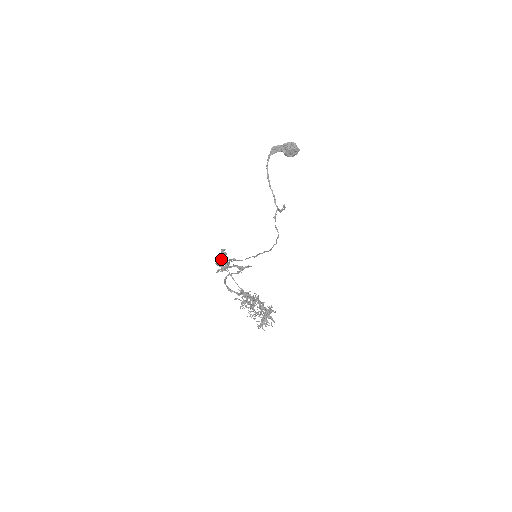
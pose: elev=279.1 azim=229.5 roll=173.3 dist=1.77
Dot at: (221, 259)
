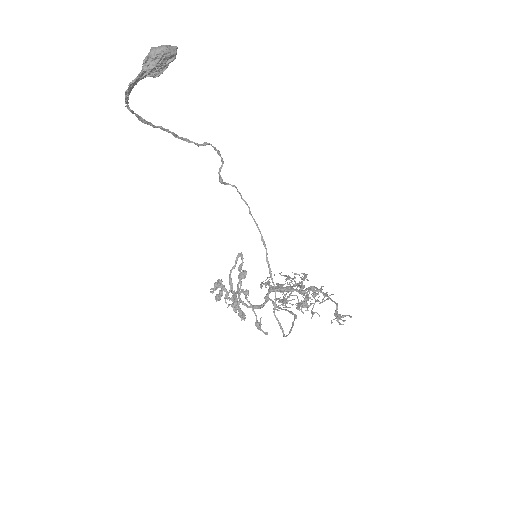
Dot at: (244, 313)
